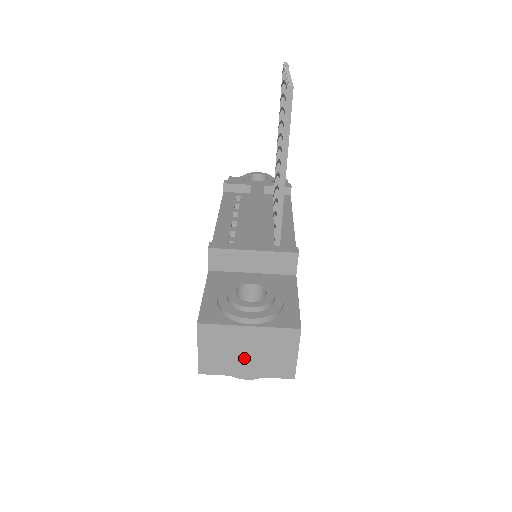
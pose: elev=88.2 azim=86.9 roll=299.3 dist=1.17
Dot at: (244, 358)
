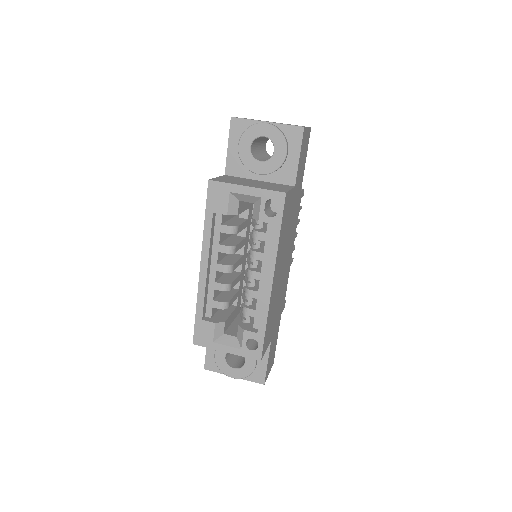
Dot at: occluded
